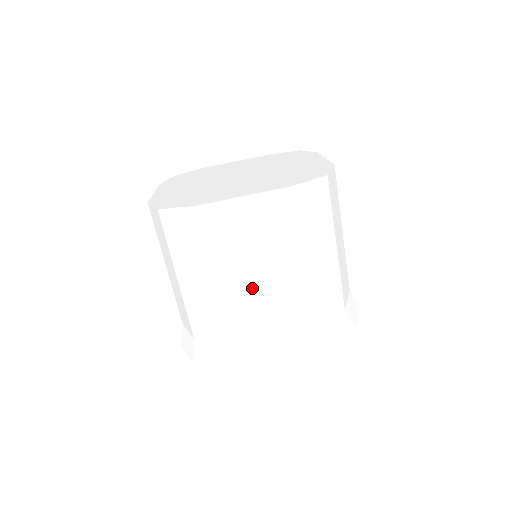
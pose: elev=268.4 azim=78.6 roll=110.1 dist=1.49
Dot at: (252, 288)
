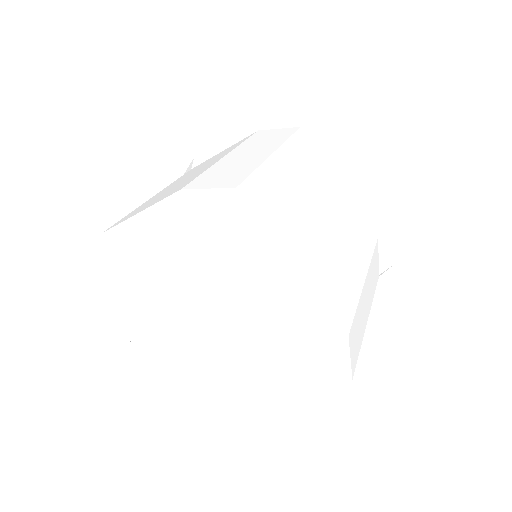
Dot at: occluded
